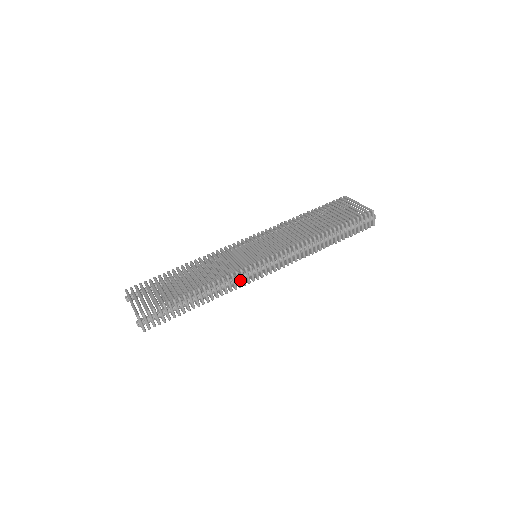
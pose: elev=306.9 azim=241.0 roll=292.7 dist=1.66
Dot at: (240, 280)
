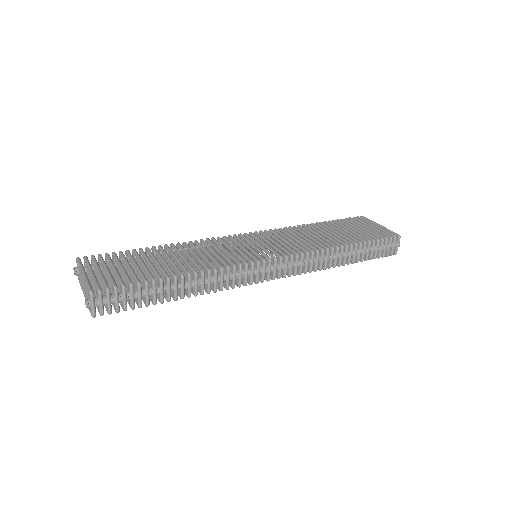
Dot at: (236, 278)
